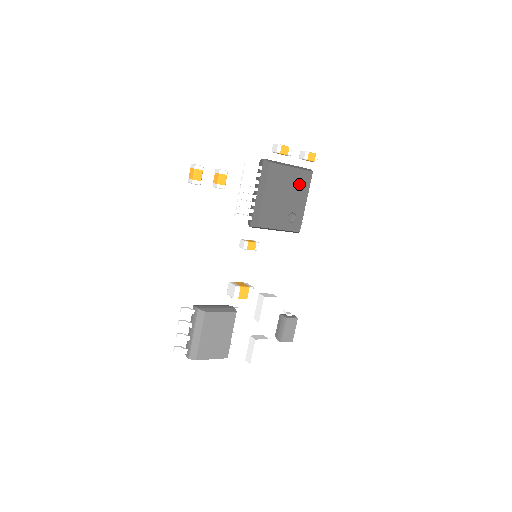
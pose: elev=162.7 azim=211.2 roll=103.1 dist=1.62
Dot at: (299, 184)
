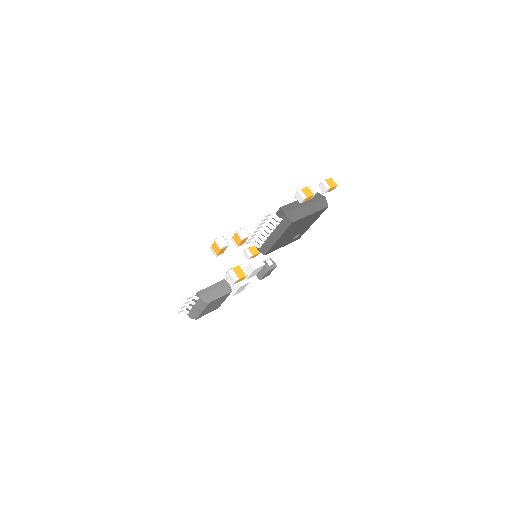
Dot at: (312, 219)
